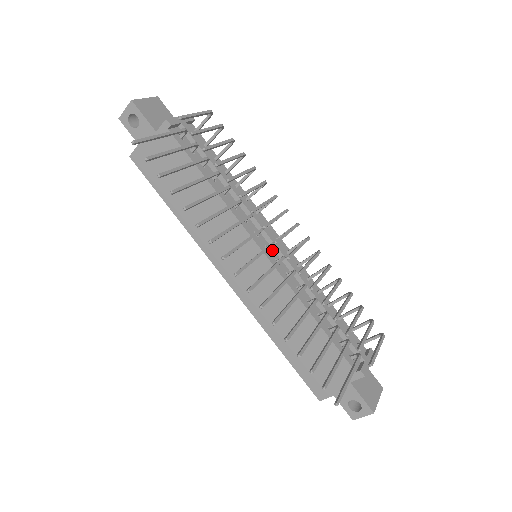
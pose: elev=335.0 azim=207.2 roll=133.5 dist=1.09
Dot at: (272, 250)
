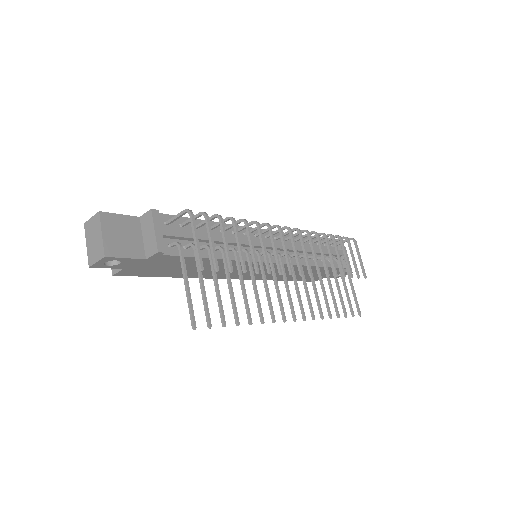
Dot at: (272, 251)
